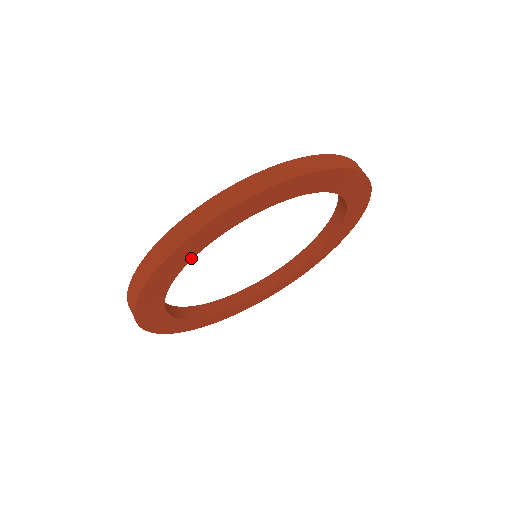
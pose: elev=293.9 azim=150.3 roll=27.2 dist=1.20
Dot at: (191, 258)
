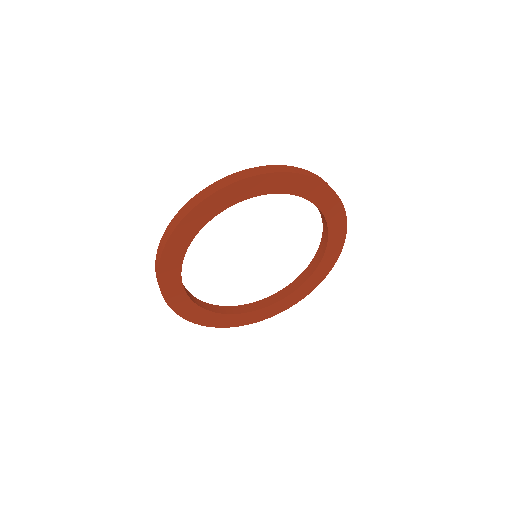
Dot at: (188, 244)
